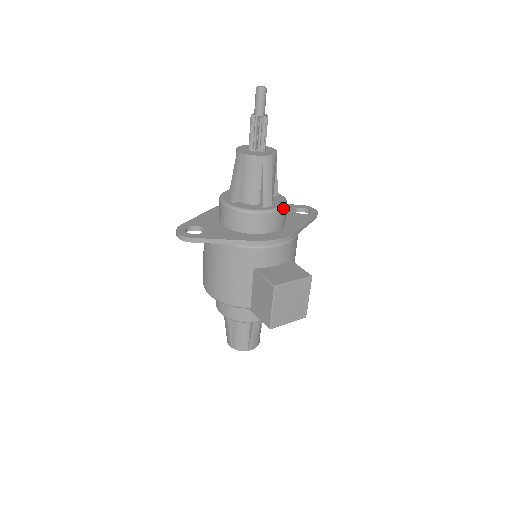
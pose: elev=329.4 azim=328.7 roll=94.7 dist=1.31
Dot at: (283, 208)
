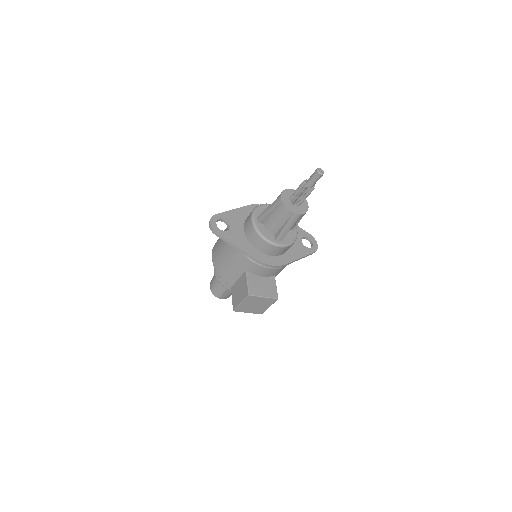
Dot at: (289, 246)
